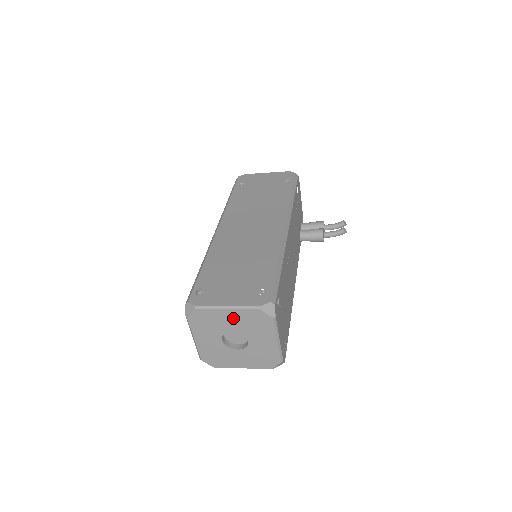
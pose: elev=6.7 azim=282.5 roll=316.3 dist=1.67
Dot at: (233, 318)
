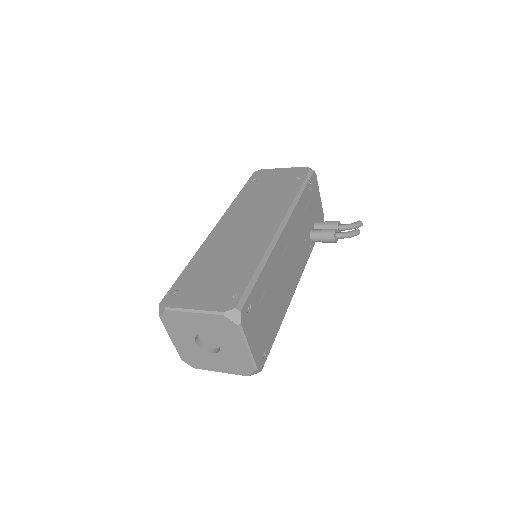
Dot at: (201, 322)
